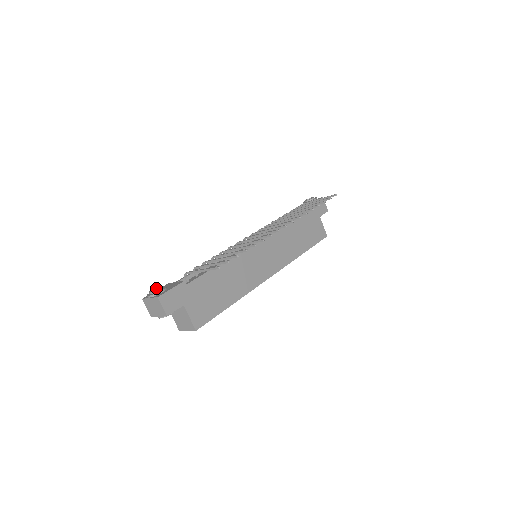
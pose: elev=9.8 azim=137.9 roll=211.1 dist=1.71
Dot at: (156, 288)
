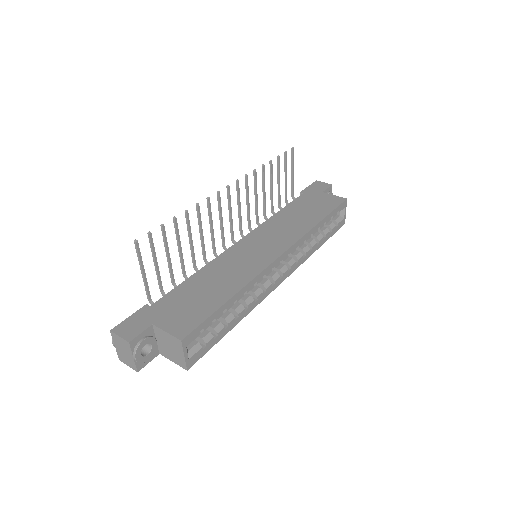
Dot at: occluded
